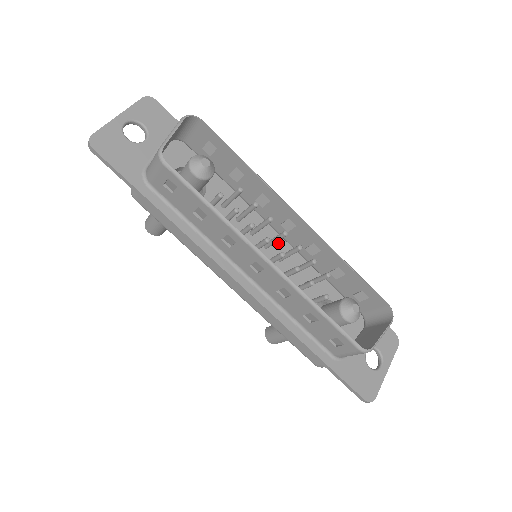
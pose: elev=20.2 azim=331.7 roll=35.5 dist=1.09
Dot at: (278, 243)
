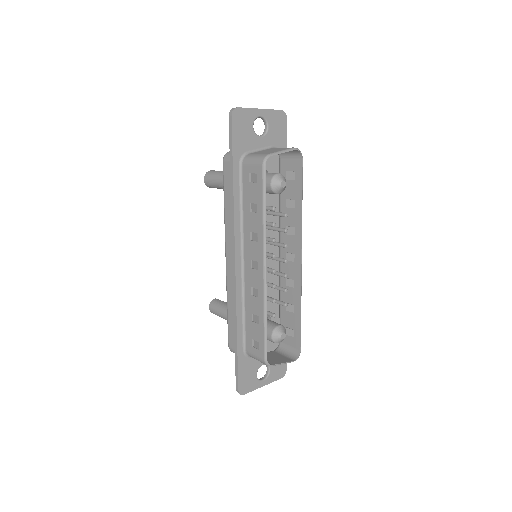
Dot at: (274, 260)
